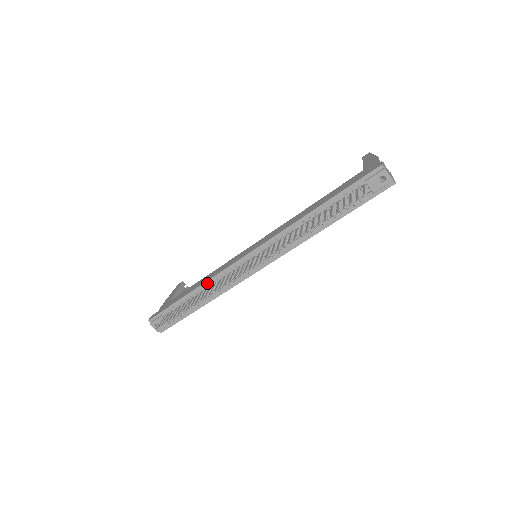
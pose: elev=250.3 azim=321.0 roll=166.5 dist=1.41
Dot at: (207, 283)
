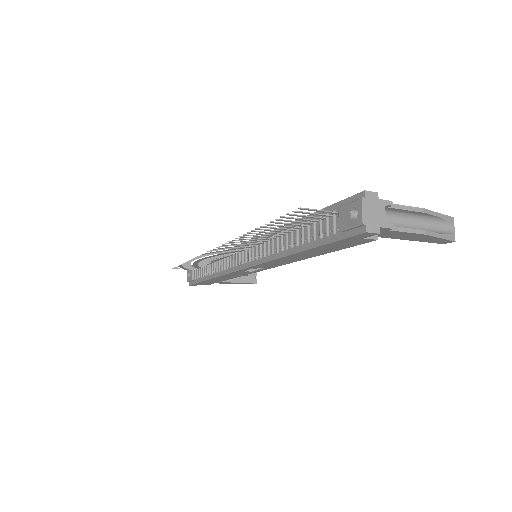
Dot at: occluded
